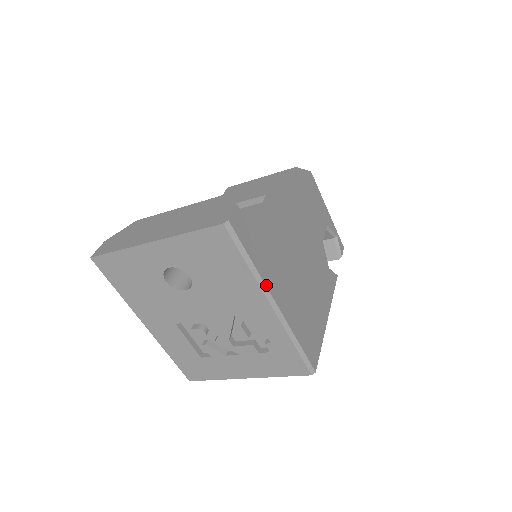
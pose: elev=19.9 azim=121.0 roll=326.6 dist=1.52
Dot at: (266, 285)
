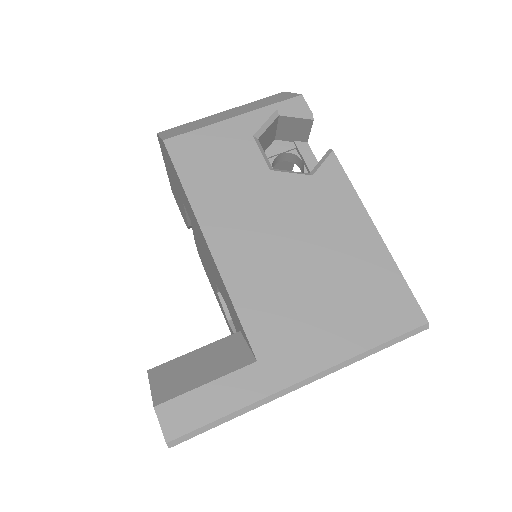
Dot at: (271, 393)
